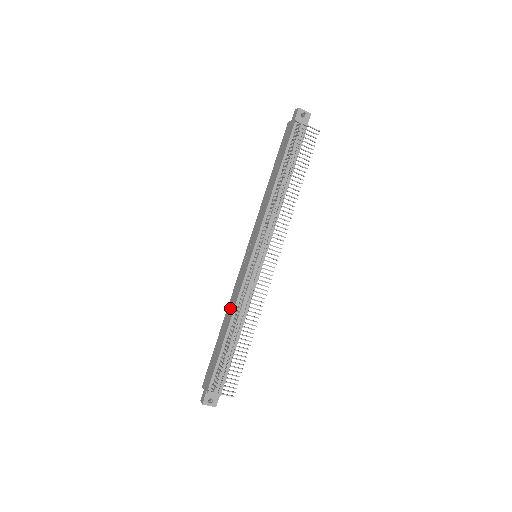
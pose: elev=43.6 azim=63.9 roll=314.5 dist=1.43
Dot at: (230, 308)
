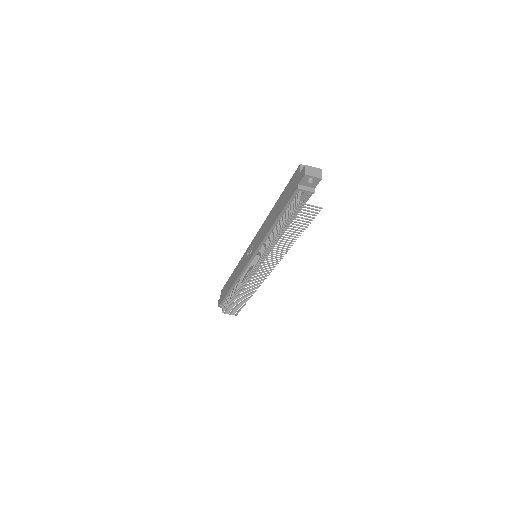
Dot at: (236, 273)
